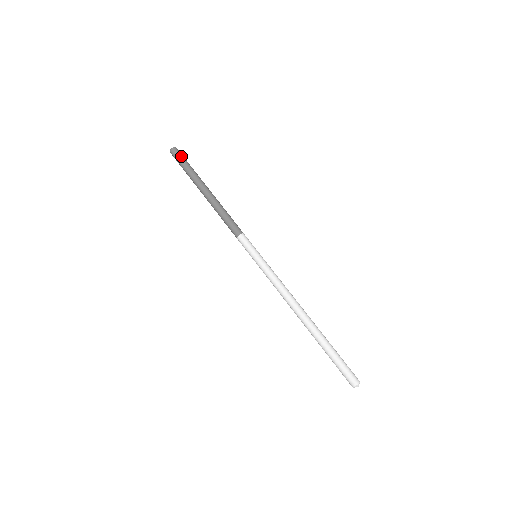
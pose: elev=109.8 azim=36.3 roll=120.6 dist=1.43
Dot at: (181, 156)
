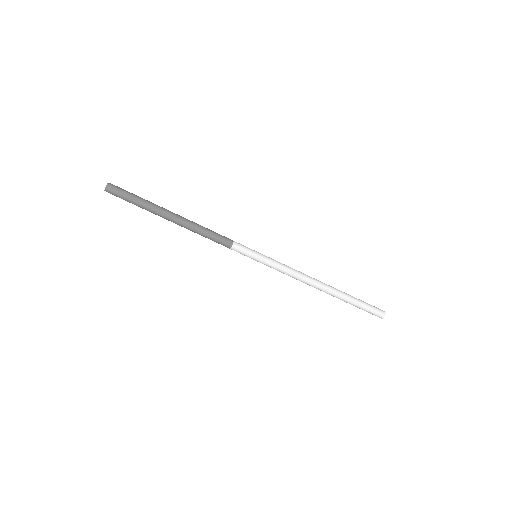
Dot at: (121, 195)
